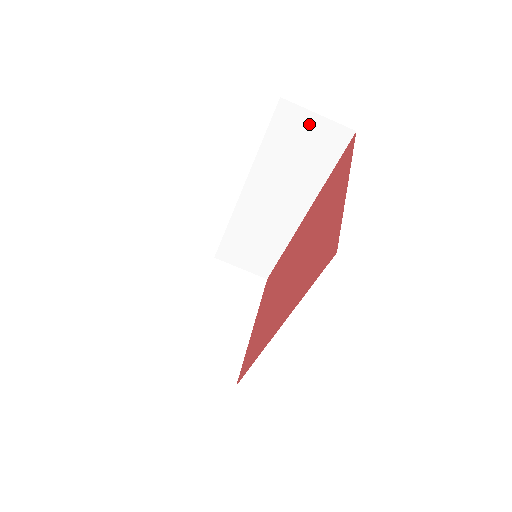
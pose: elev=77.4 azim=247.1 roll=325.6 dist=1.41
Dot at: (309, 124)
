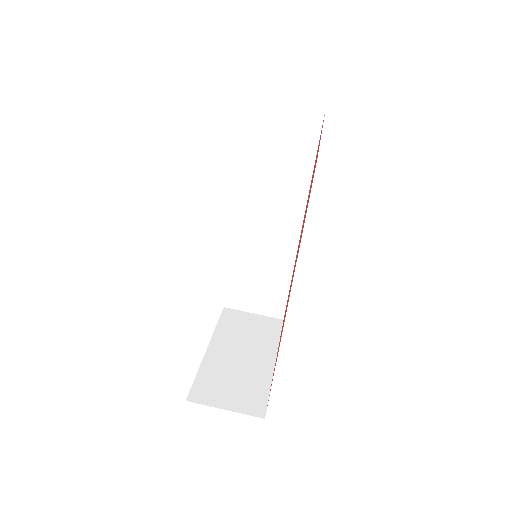
Dot at: (280, 121)
